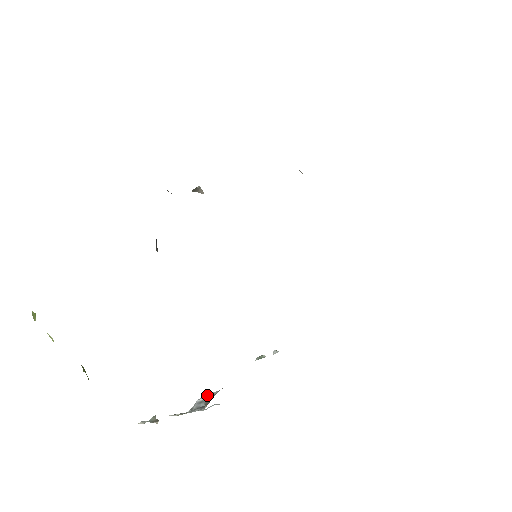
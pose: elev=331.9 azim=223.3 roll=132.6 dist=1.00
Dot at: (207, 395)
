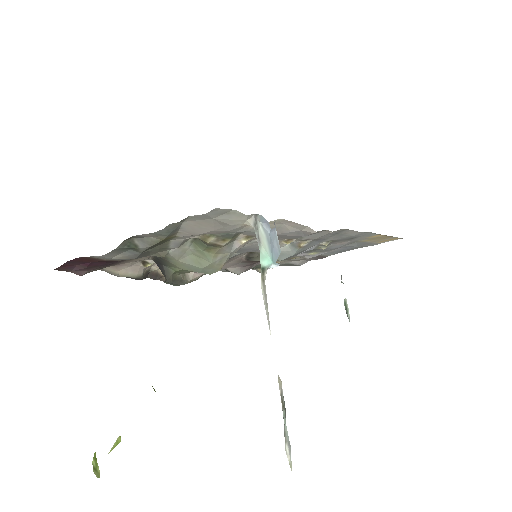
Dot at: occluded
